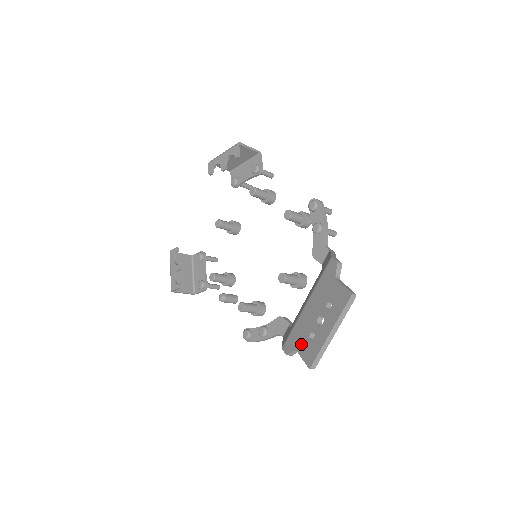
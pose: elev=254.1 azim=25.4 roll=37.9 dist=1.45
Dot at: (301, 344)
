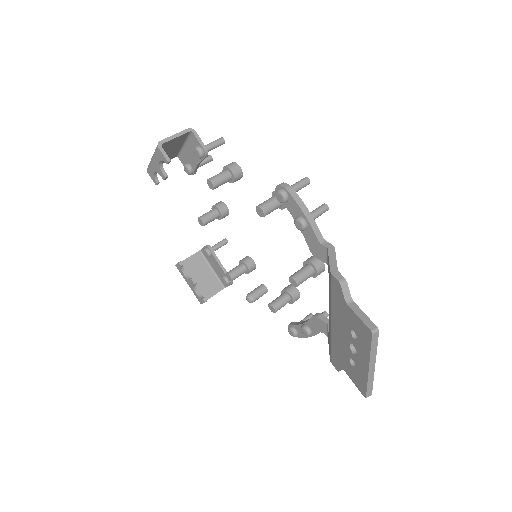
Dot at: (346, 367)
